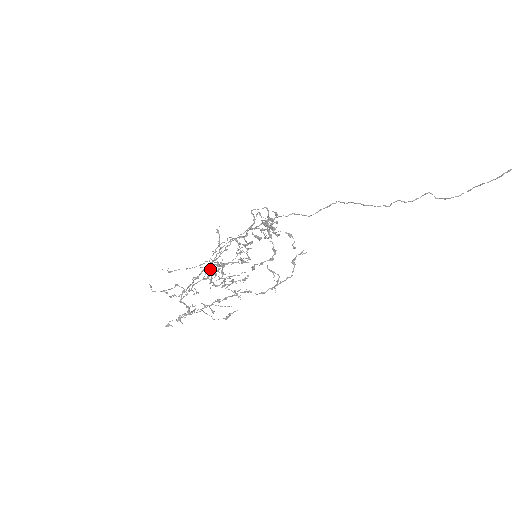
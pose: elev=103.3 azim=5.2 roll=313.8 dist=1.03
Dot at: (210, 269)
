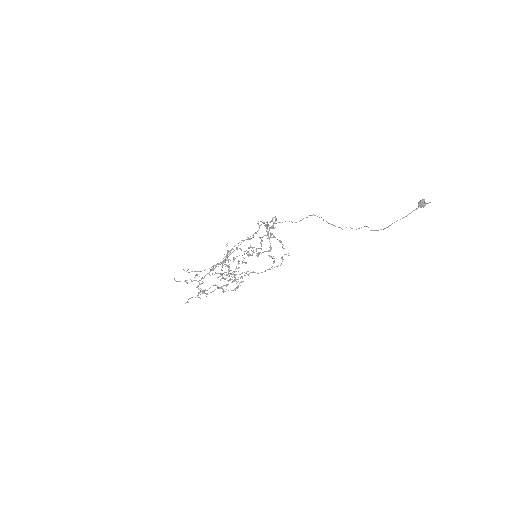
Dot at: (222, 265)
